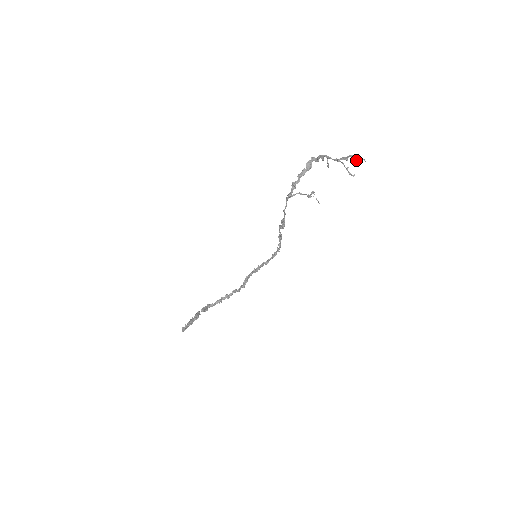
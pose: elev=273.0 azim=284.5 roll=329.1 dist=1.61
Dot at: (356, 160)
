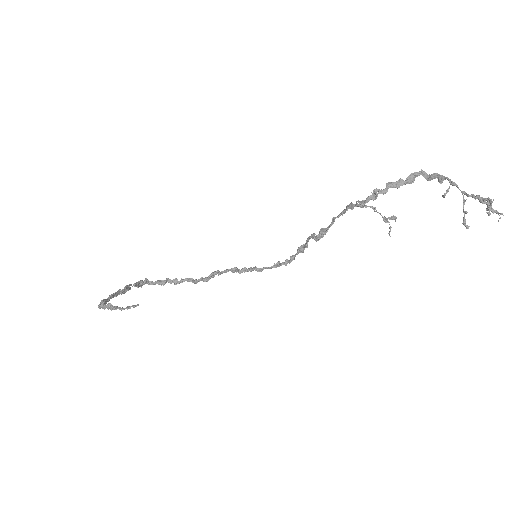
Dot at: (490, 209)
